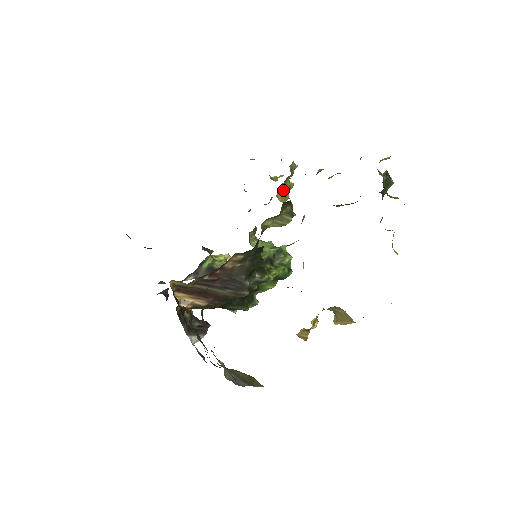
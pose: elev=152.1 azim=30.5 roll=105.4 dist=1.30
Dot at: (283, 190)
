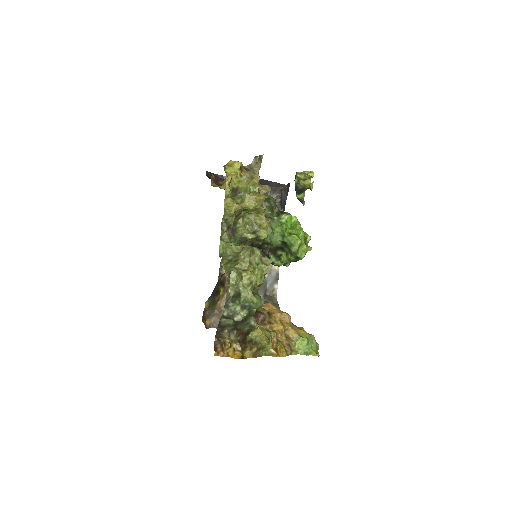
Dot at: occluded
